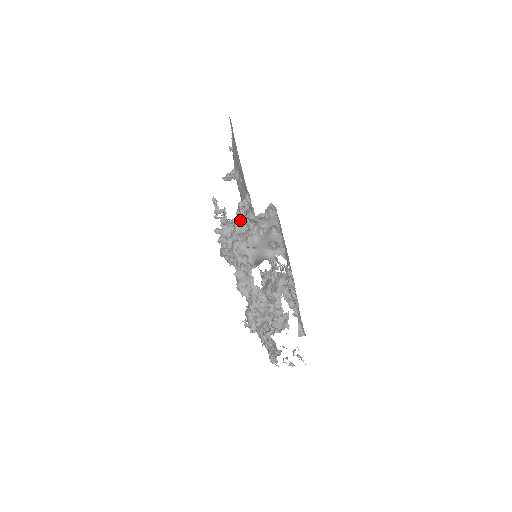
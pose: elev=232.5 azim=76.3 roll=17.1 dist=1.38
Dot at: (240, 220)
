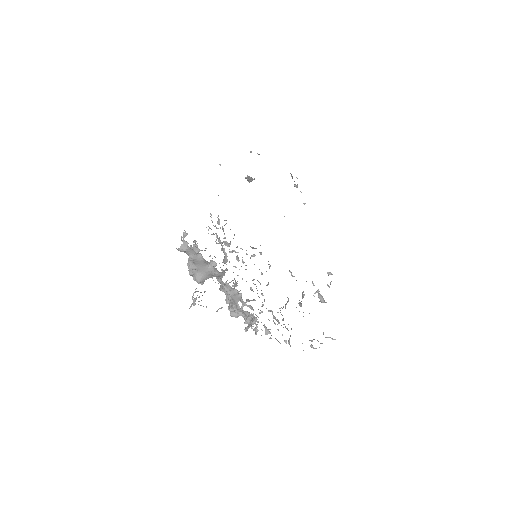
Dot at: (197, 243)
